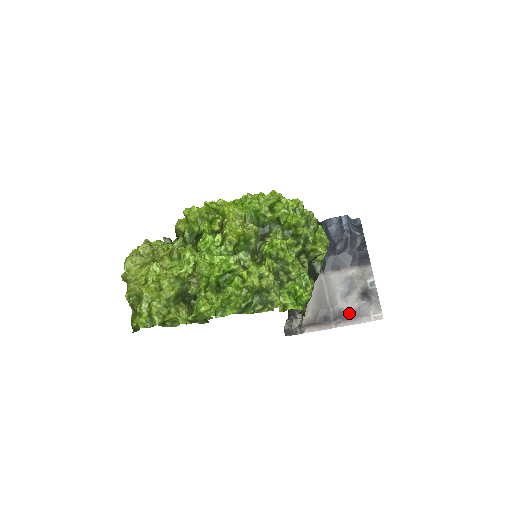
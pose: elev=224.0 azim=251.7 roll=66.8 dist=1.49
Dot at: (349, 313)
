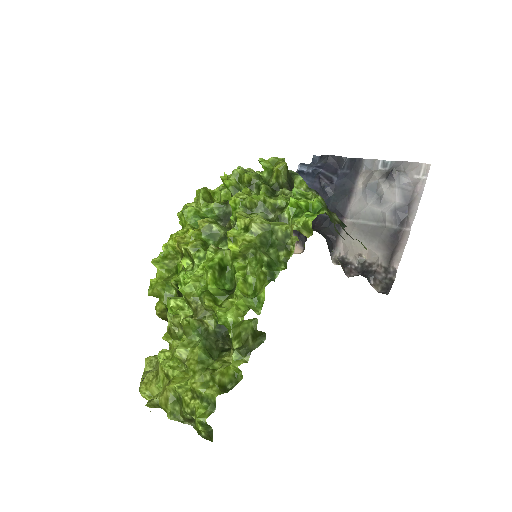
Dot at: (403, 204)
